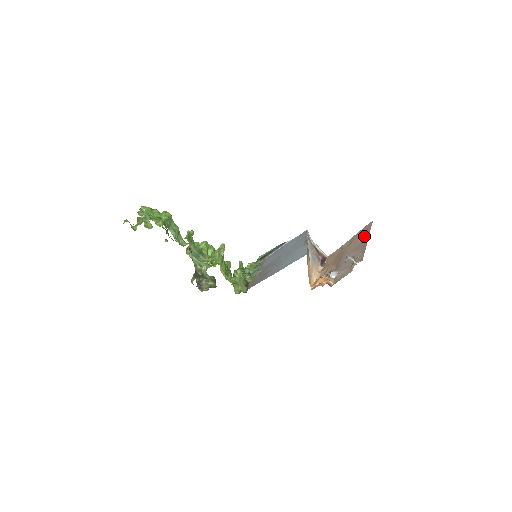
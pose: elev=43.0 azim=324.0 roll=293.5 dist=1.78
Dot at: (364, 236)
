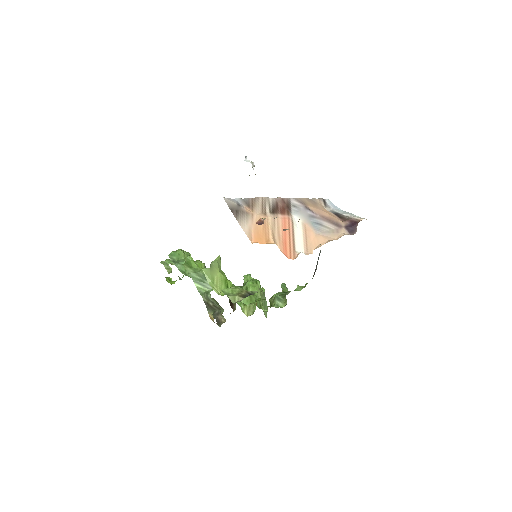
Dot at: occluded
